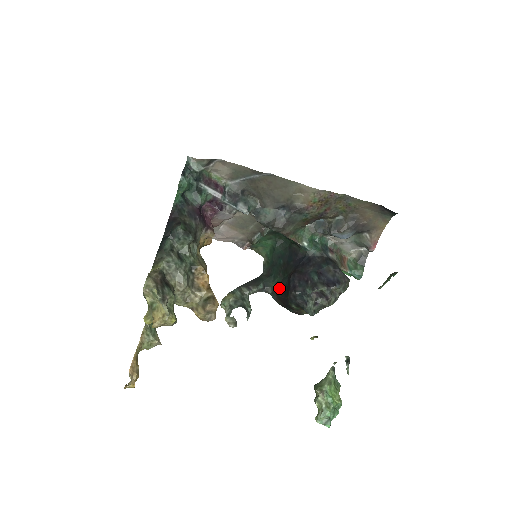
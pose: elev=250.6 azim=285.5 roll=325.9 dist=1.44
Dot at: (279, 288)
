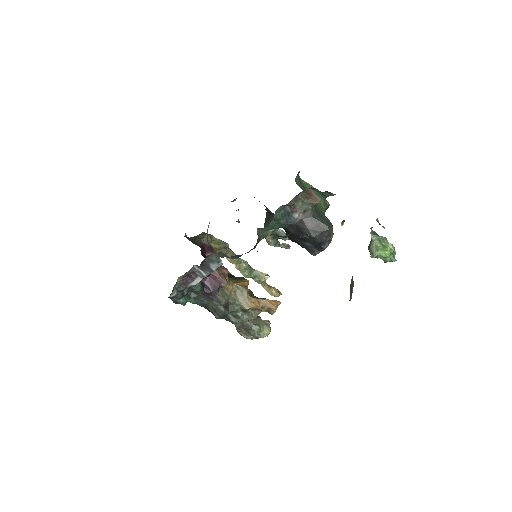
Dot at: occluded
